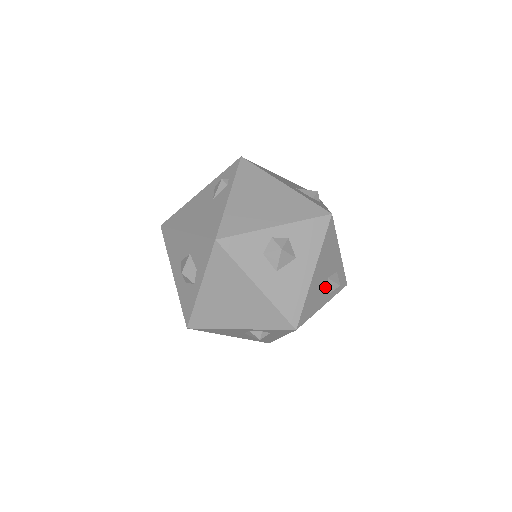
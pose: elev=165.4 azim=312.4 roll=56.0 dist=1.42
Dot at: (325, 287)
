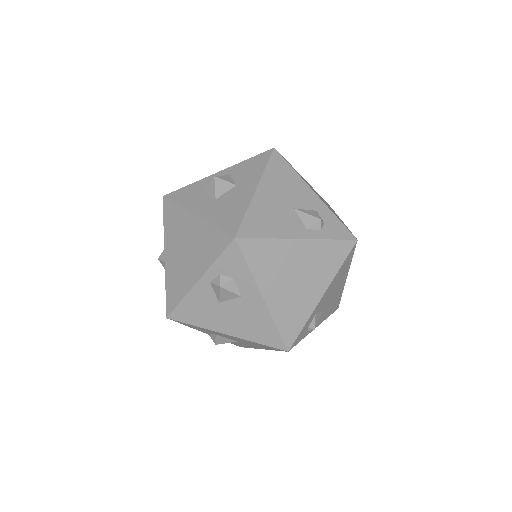
Dot at: (293, 218)
